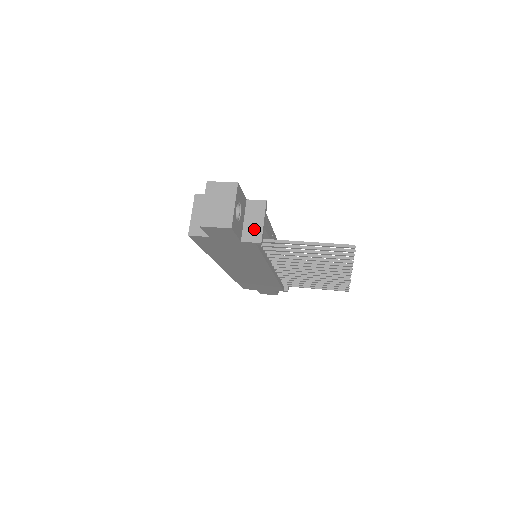
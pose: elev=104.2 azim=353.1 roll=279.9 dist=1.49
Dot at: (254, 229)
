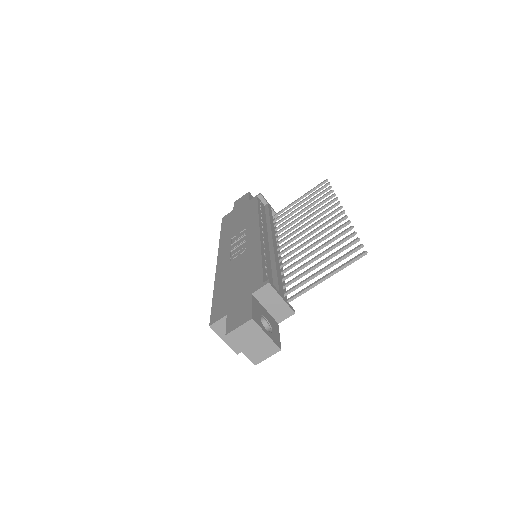
Dot at: (280, 309)
